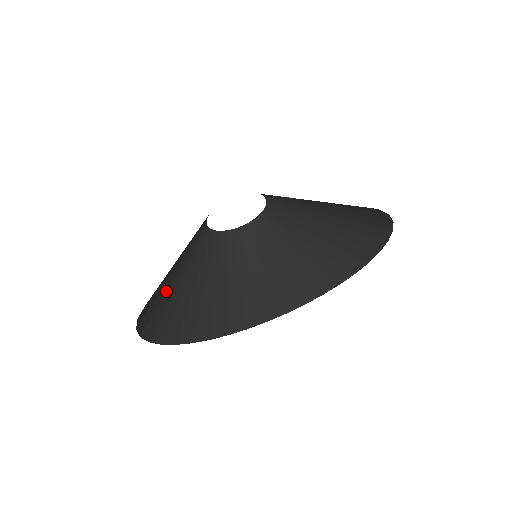
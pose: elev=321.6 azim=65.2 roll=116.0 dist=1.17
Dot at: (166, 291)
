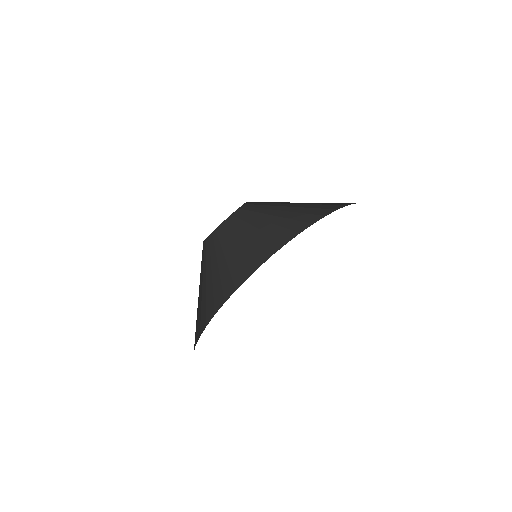
Dot at: occluded
